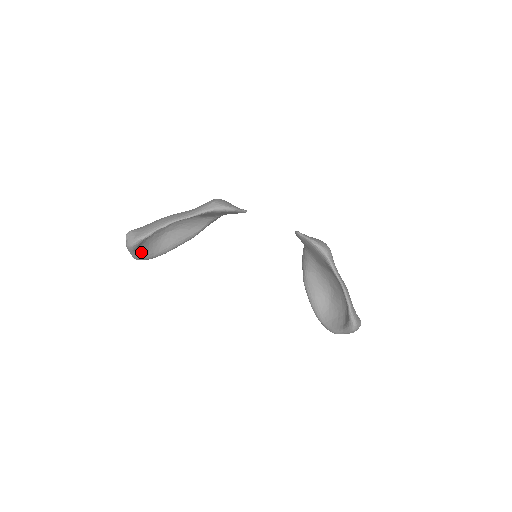
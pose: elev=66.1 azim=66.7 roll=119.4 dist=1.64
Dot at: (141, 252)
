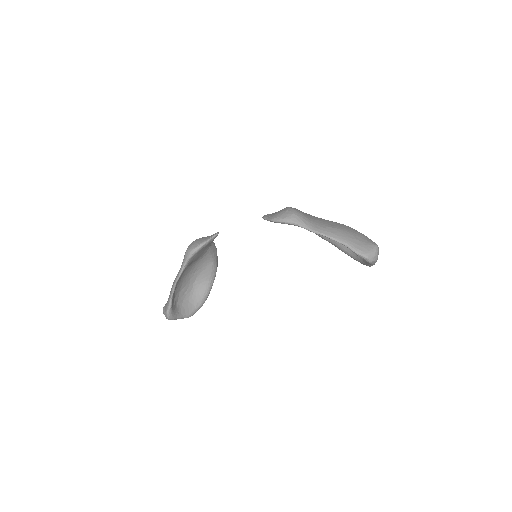
Dot at: (186, 312)
